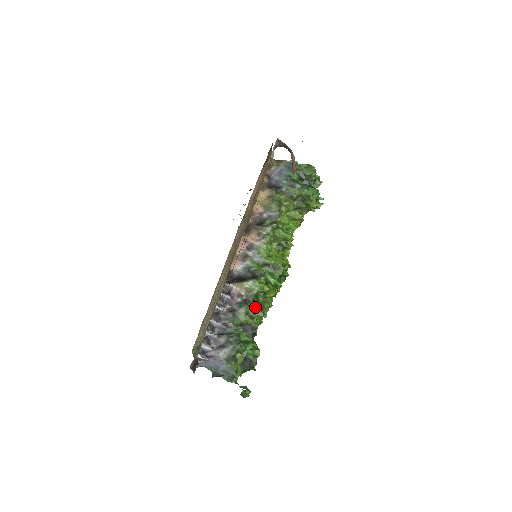
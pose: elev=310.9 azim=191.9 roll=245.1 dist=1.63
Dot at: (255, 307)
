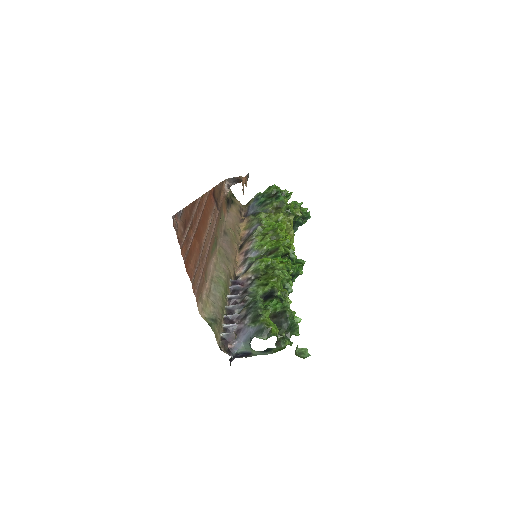
Dot at: (266, 277)
